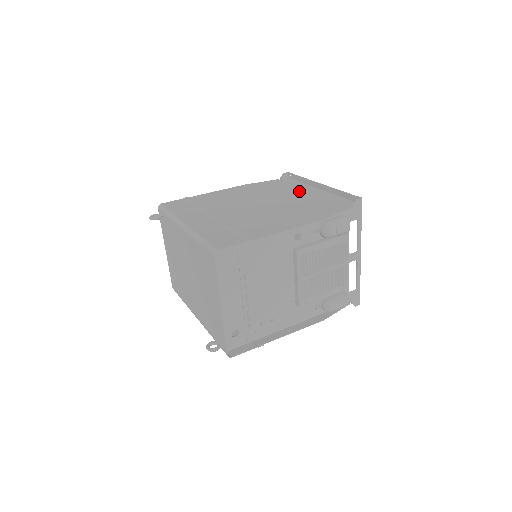
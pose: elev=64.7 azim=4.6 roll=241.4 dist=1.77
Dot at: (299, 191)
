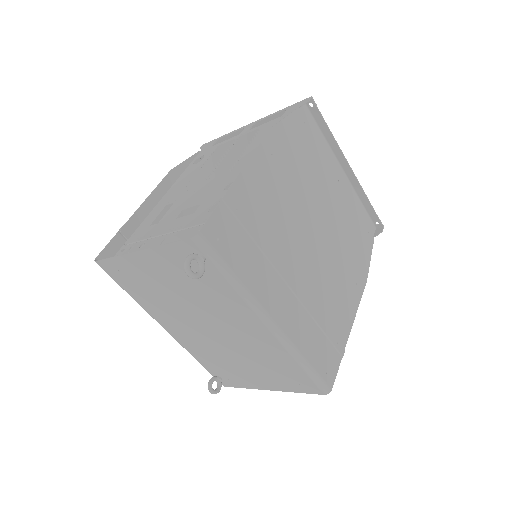
Dot at: (332, 177)
